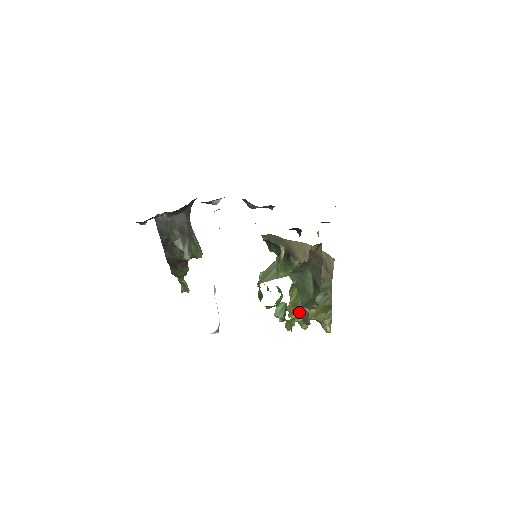
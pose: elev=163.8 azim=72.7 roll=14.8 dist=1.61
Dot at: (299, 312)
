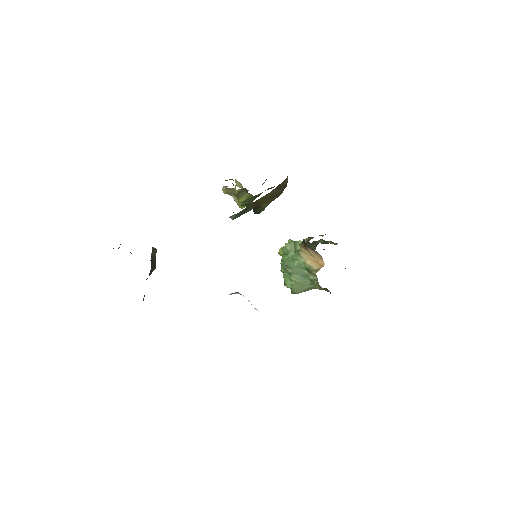
Dot at: occluded
